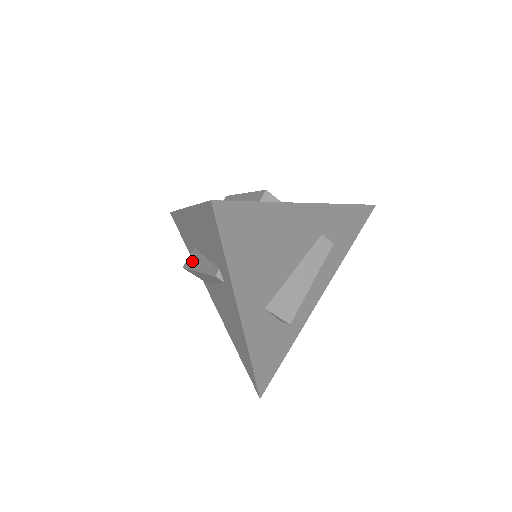
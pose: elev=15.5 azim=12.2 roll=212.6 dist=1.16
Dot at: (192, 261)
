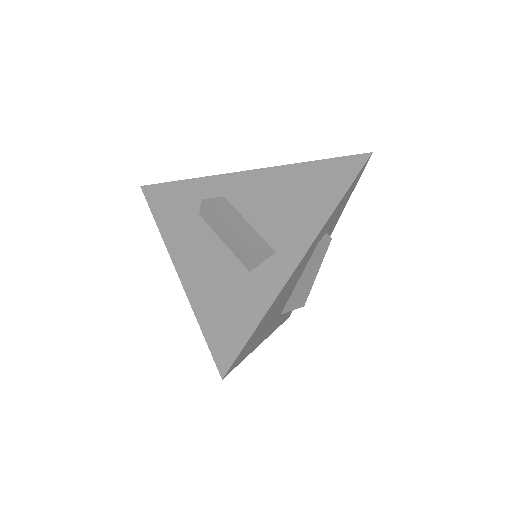
Dot at: occluded
